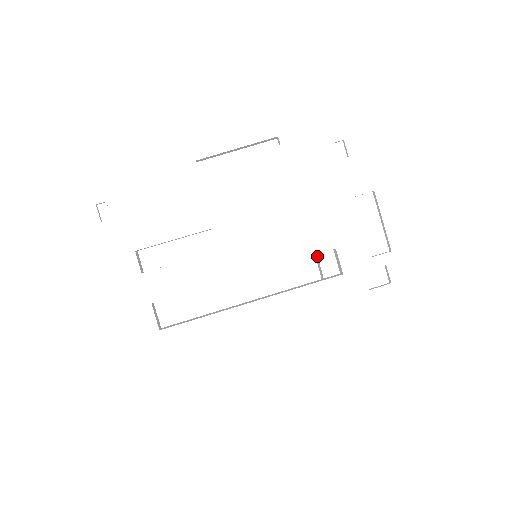
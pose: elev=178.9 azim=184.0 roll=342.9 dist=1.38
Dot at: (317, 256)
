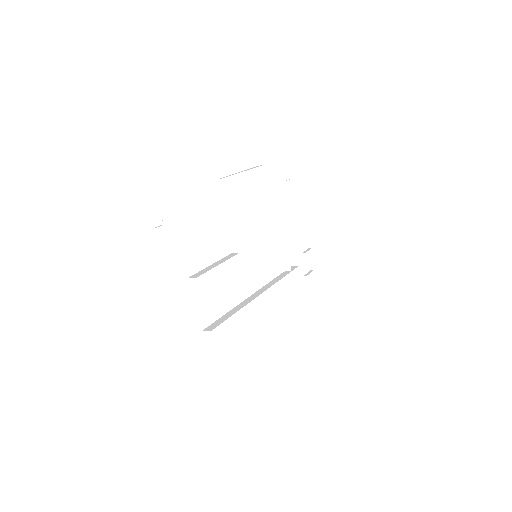
Dot at: (287, 253)
